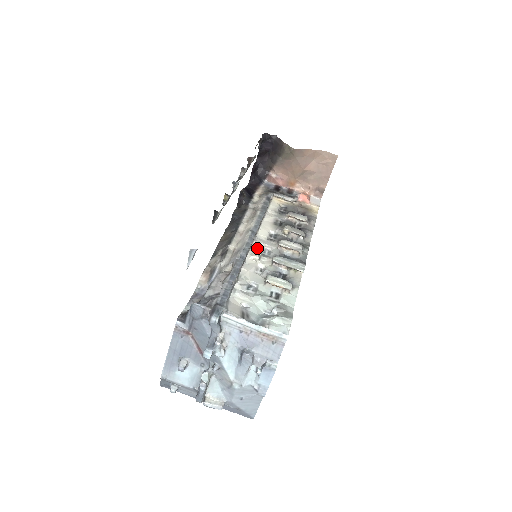
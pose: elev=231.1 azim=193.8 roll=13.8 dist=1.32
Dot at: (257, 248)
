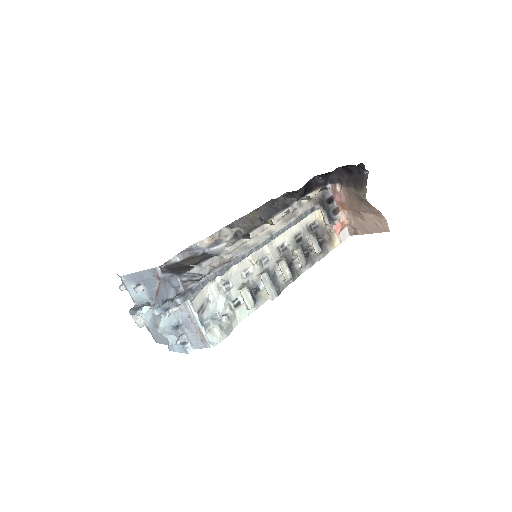
Dot at: (262, 253)
